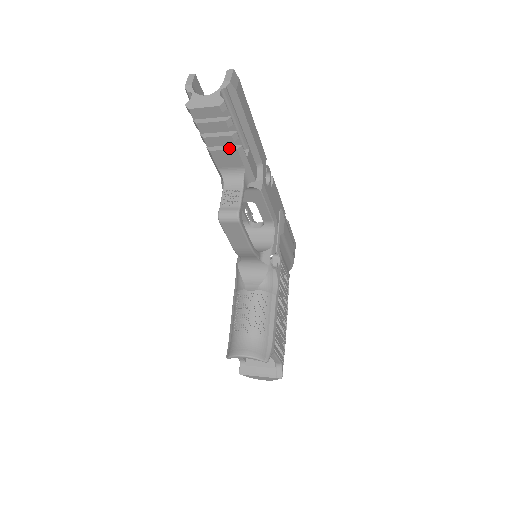
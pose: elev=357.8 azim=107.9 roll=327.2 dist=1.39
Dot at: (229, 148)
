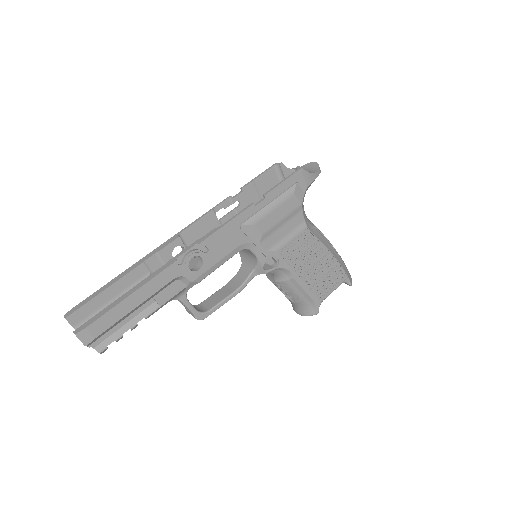
Dot at: occluded
